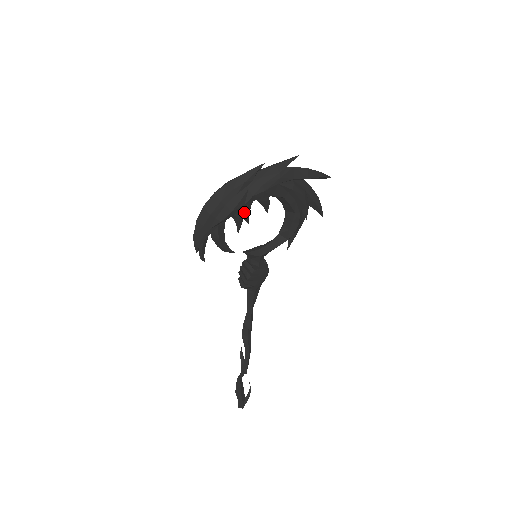
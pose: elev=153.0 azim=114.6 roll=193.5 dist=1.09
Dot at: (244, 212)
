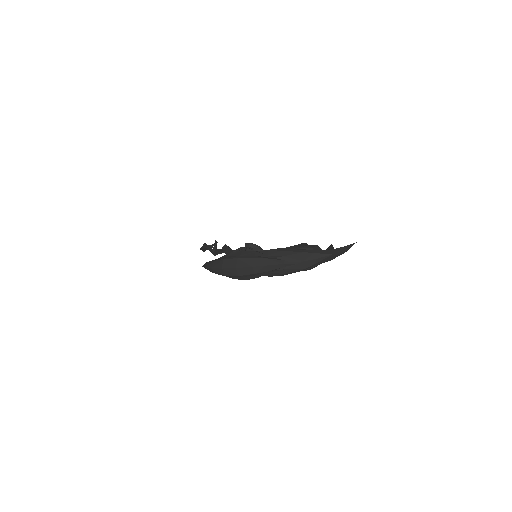
Dot at: occluded
